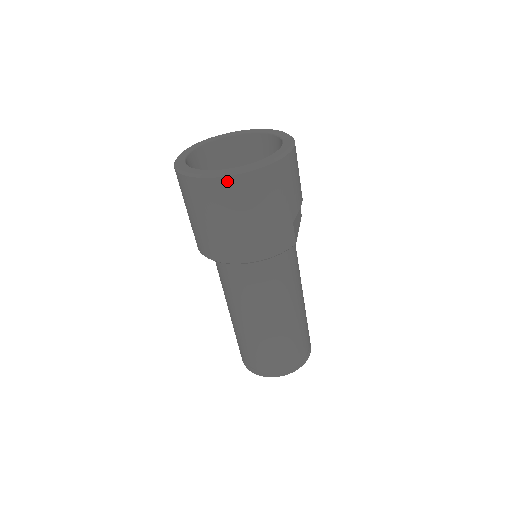
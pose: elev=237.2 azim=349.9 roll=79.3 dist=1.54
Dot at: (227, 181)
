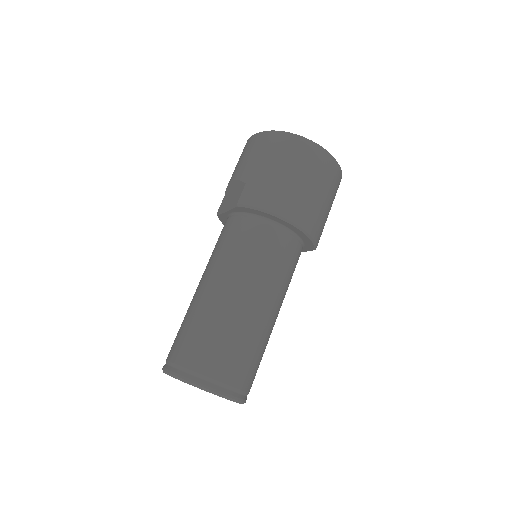
Dot at: (325, 155)
